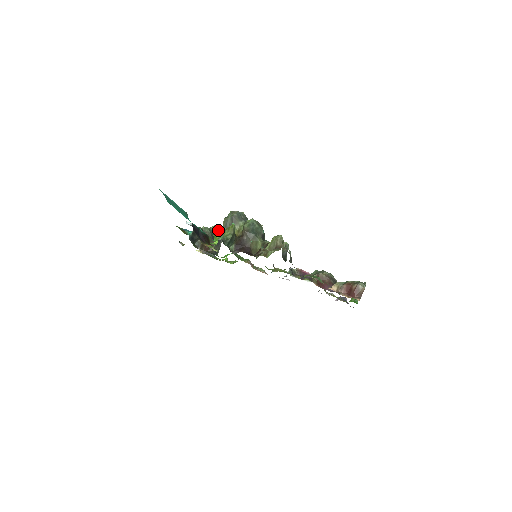
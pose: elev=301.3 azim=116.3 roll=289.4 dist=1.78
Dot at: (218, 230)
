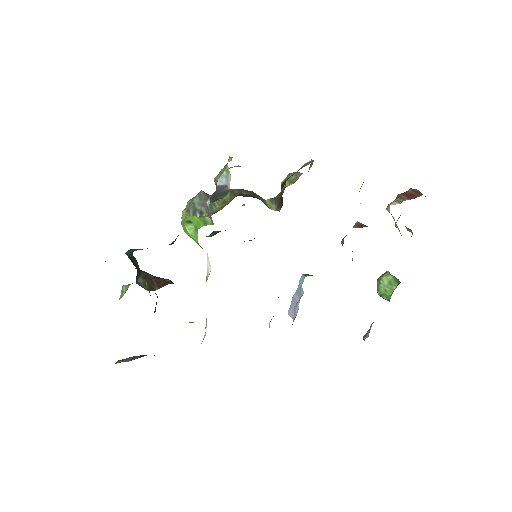
Dot at: (186, 217)
